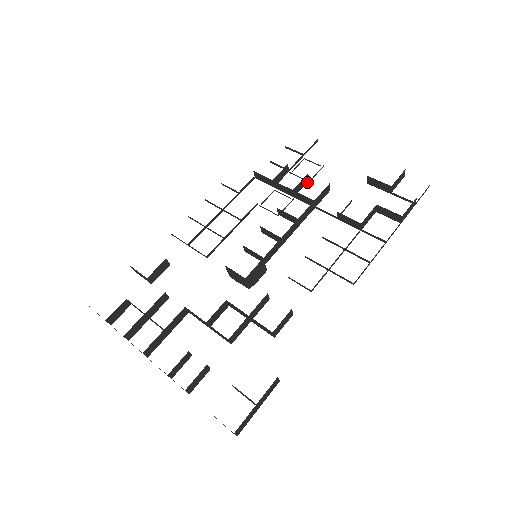
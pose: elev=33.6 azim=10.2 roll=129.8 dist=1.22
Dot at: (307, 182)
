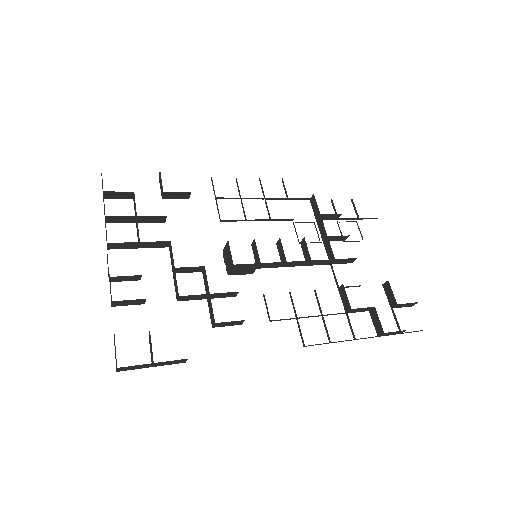
Dot at: (342, 240)
